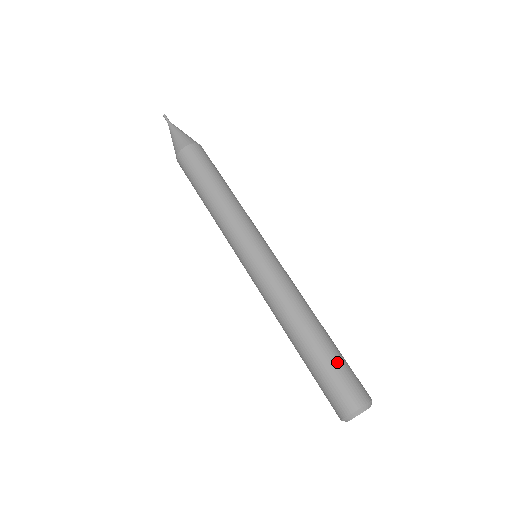
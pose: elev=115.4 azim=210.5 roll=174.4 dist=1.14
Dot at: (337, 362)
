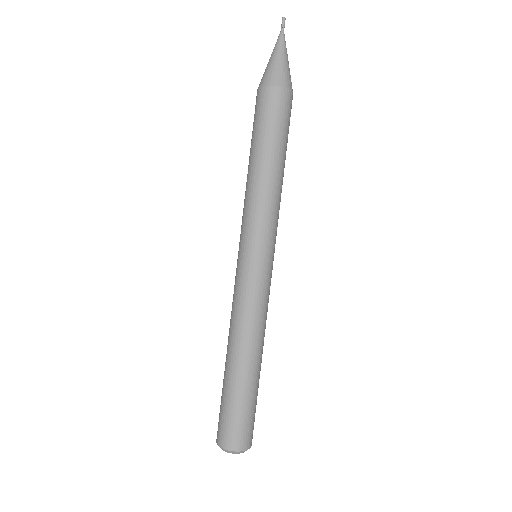
Dot at: (235, 404)
